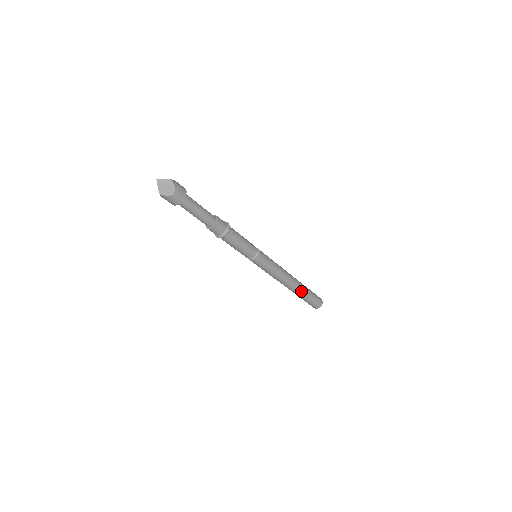
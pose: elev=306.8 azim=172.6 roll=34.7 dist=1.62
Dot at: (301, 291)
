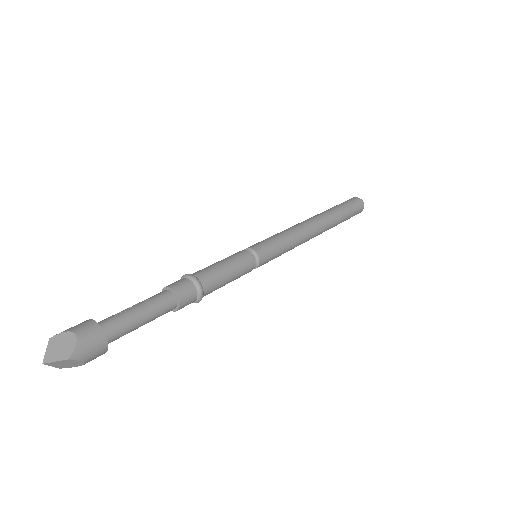
Dot at: occluded
